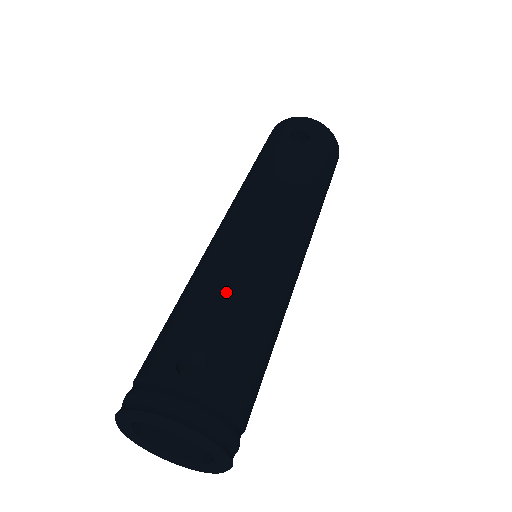
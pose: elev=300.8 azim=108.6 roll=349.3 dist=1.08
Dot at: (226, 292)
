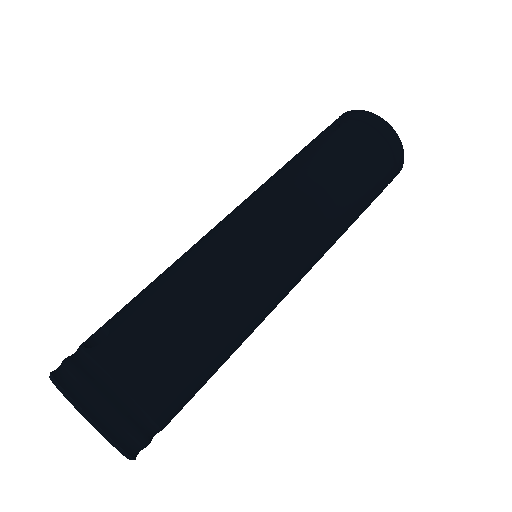
Dot at: (162, 278)
